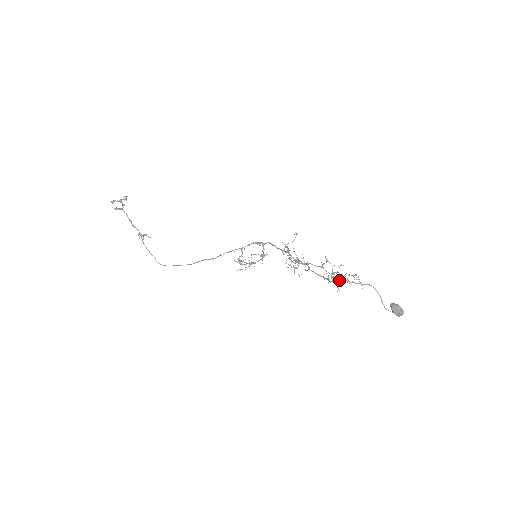
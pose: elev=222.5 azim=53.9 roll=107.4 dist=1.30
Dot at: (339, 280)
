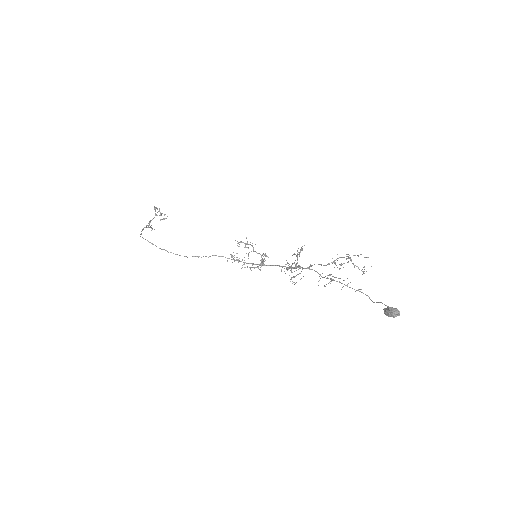
Dot at: (336, 281)
